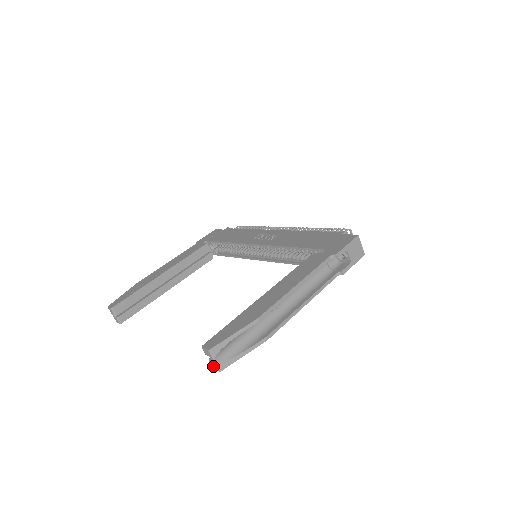
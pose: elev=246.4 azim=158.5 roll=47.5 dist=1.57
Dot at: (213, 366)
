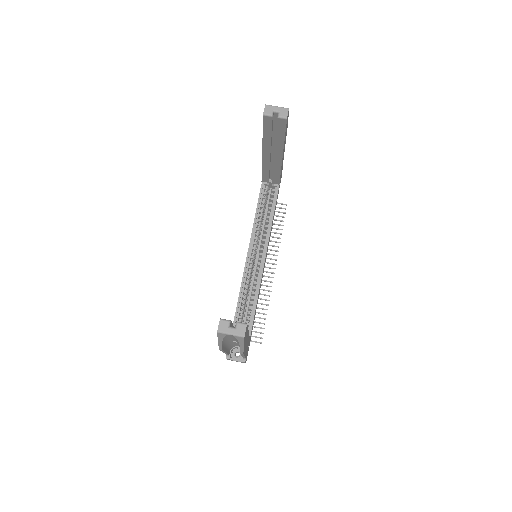
Dot at: (284, 114)
